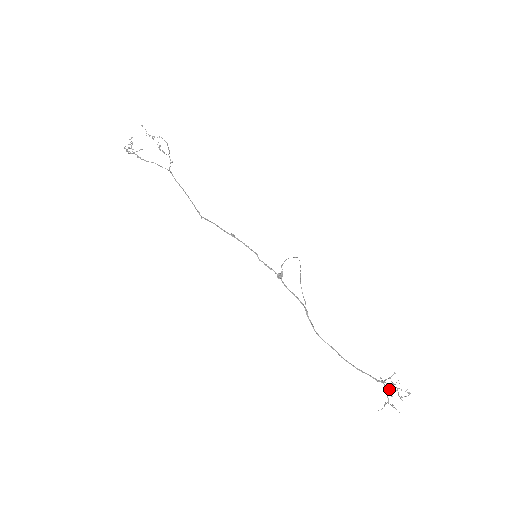
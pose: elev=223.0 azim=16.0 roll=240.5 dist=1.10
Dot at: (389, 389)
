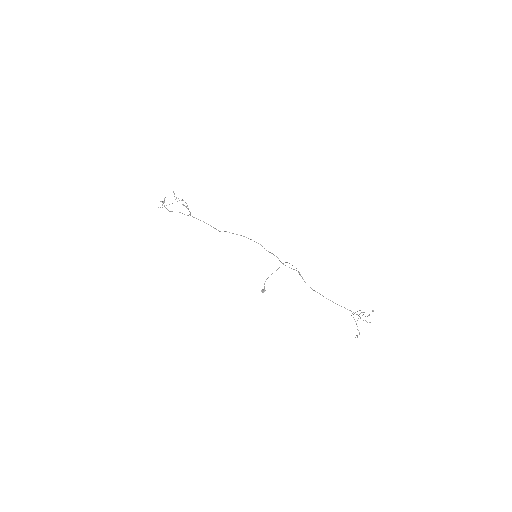
Dot at: occluded
